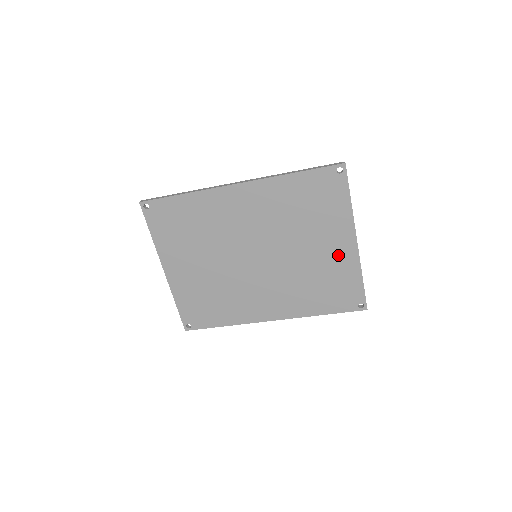
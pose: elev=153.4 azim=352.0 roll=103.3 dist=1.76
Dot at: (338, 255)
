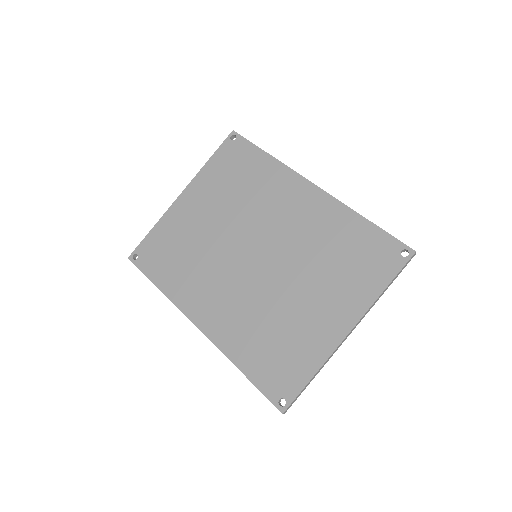
Dot at: (320, 327)
